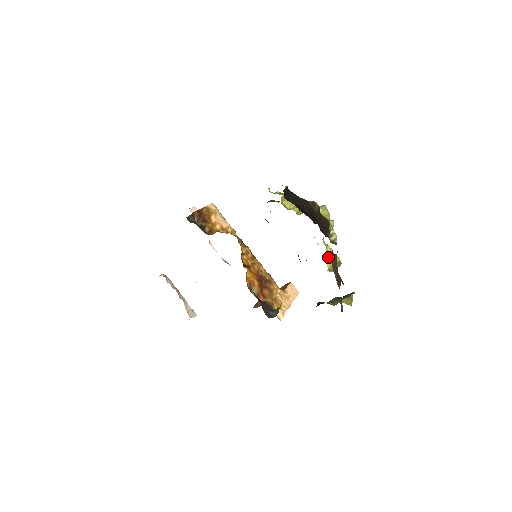
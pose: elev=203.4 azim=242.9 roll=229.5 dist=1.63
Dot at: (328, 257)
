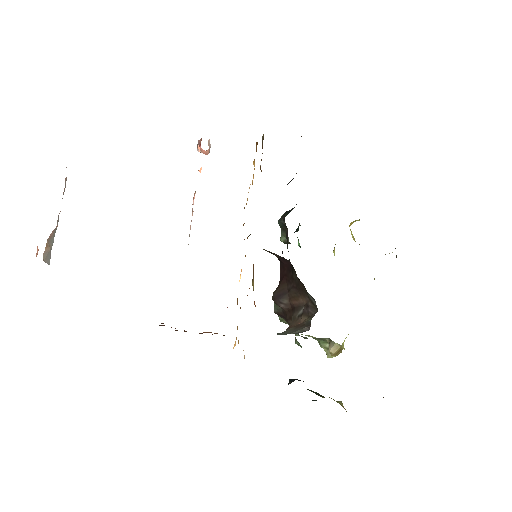
Dot at: occluded
